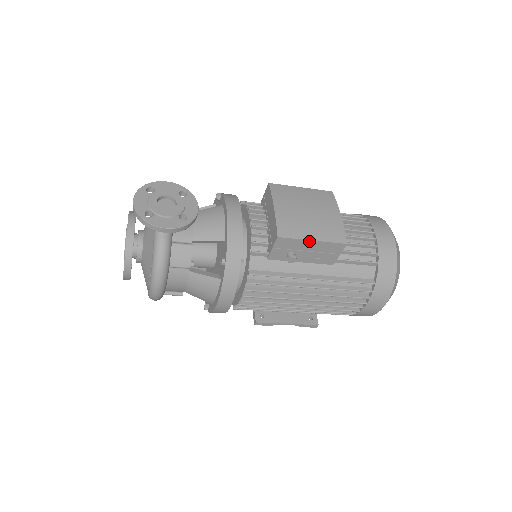
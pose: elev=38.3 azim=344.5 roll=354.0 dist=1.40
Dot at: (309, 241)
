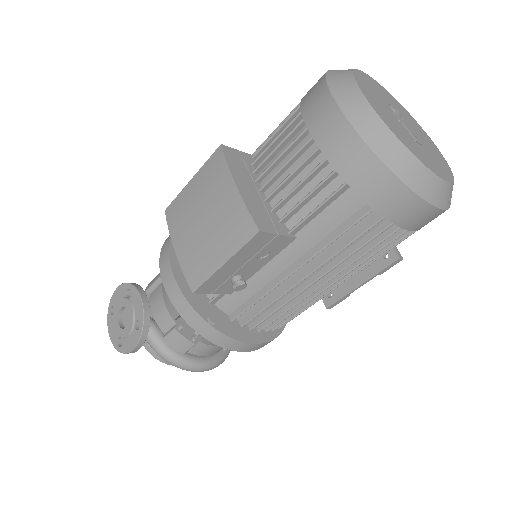
Dot at: (222, 267)
